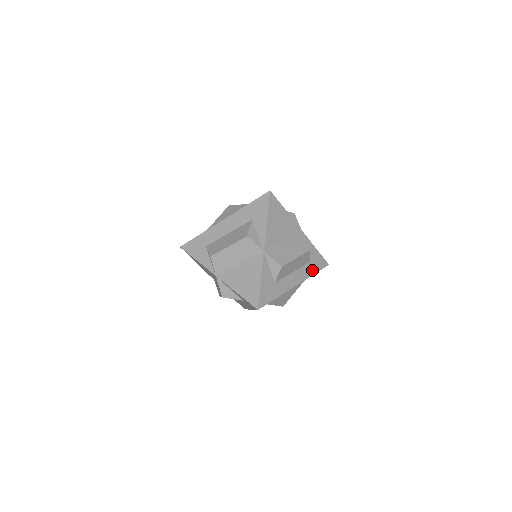
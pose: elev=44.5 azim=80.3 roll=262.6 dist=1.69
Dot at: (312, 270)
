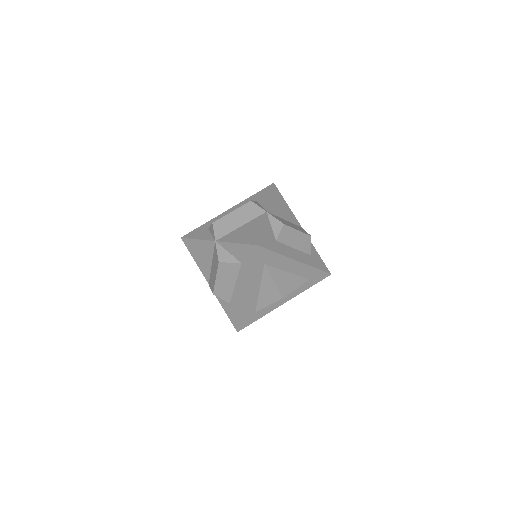
Dot at: (314, 264)
